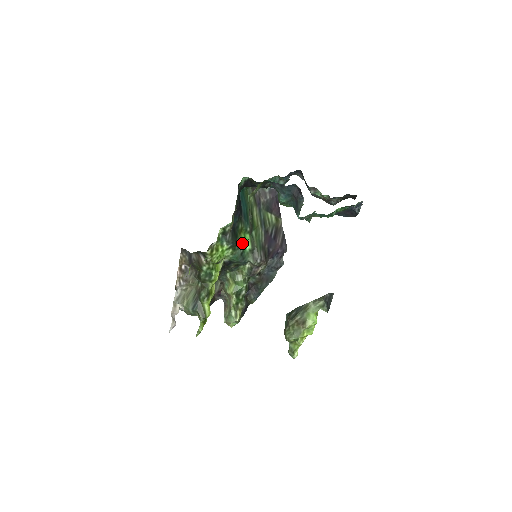
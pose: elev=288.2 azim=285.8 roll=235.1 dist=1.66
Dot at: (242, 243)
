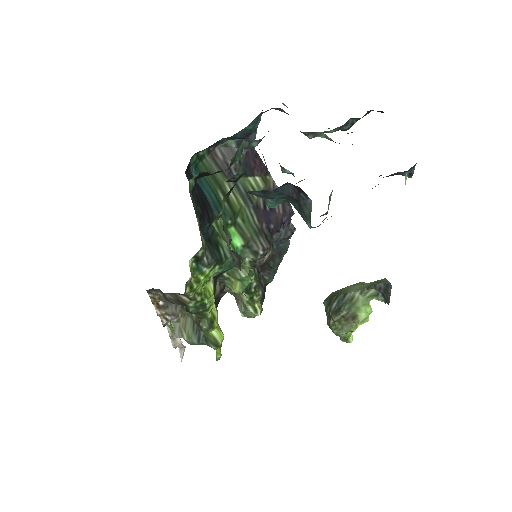
Dot at: occluded
